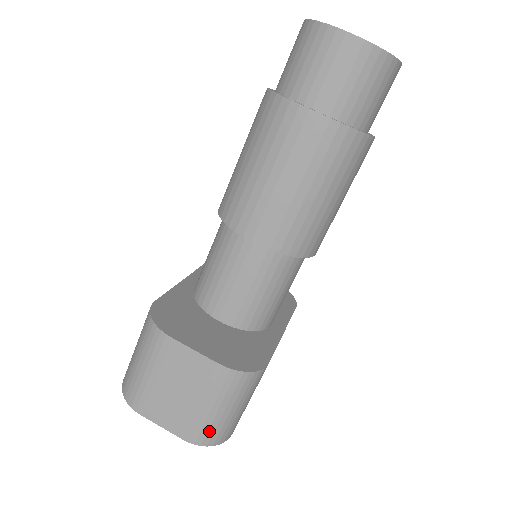
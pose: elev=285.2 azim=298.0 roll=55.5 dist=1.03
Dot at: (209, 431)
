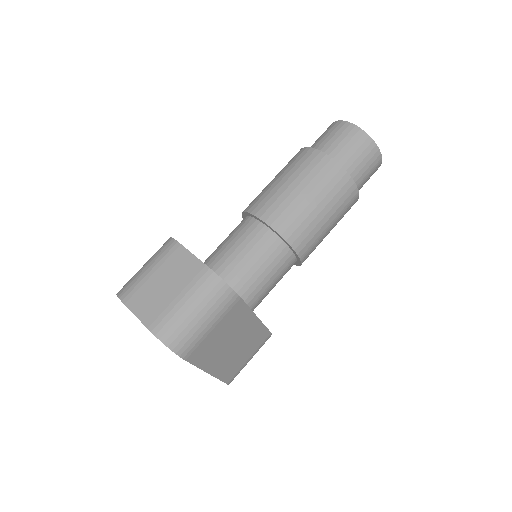
Dot at: (173, 327)
